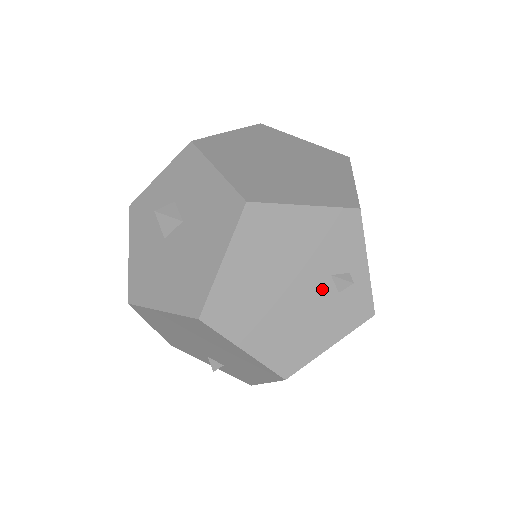
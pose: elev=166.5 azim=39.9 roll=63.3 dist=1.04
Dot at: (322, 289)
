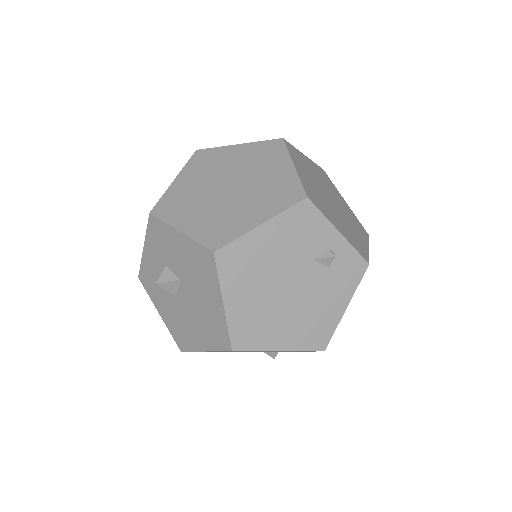
Dot at: (313, 273)
